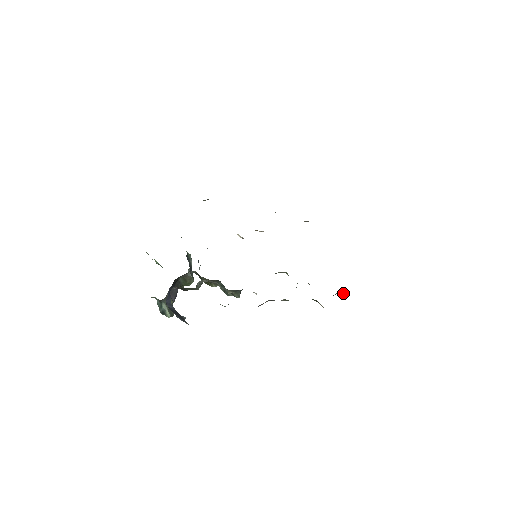
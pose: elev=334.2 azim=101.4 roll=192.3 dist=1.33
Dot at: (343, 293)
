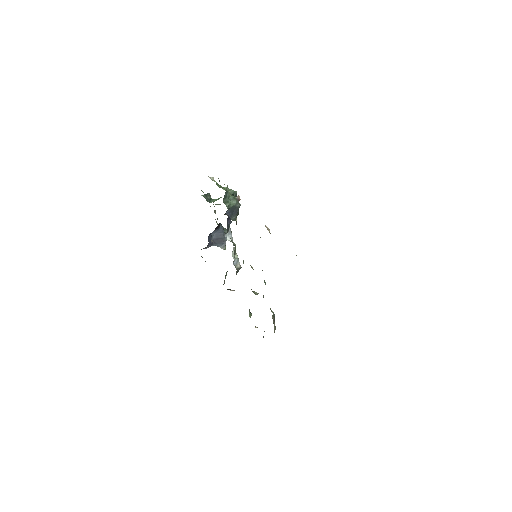
Dot at: occluded
